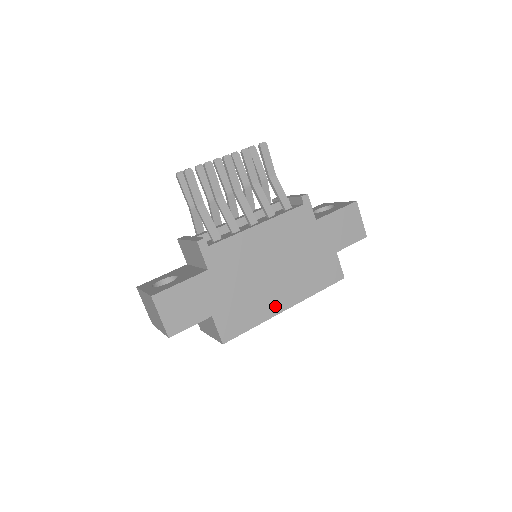
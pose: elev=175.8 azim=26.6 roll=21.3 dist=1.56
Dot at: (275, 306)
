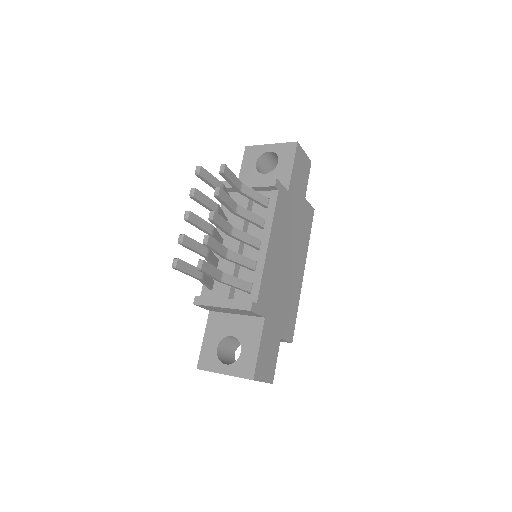
Dot at: (299, 282)
